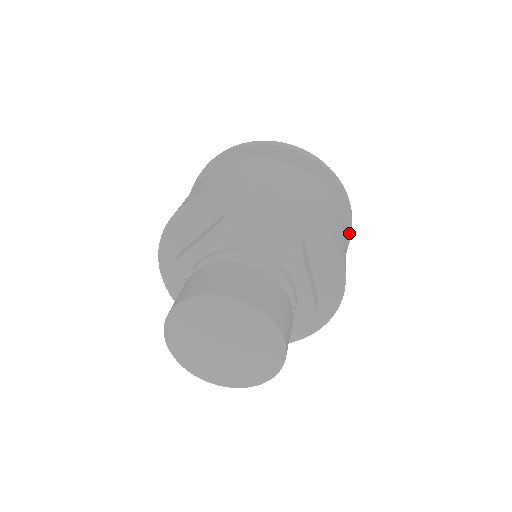
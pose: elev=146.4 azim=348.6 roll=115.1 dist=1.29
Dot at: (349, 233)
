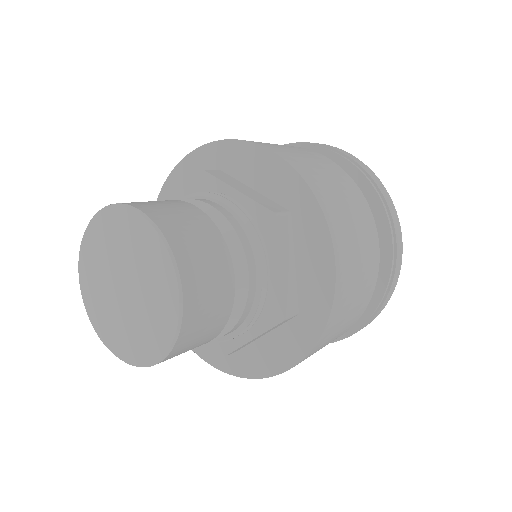
Dot at: (354, 166)
